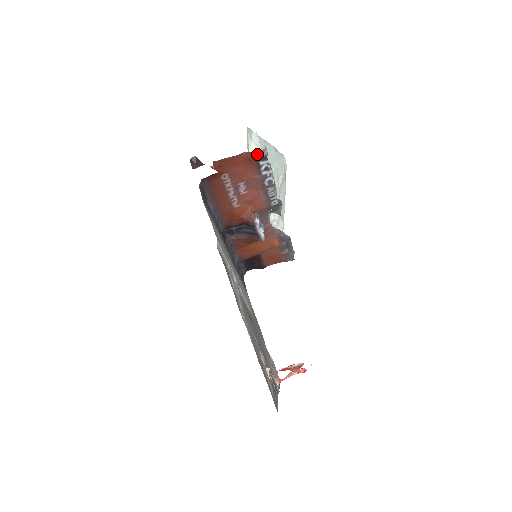
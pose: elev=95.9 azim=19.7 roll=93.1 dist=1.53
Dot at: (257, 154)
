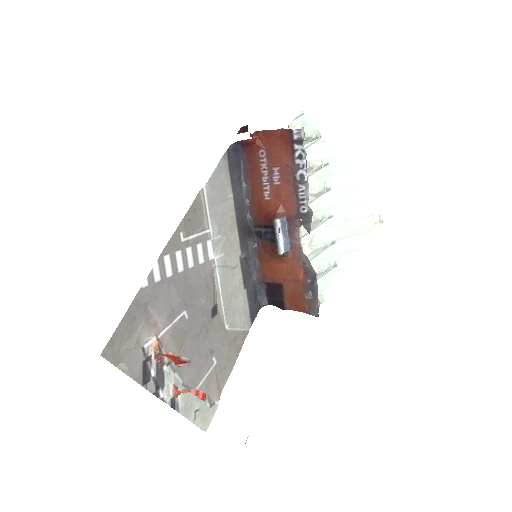
Dot at: (293, 133)
